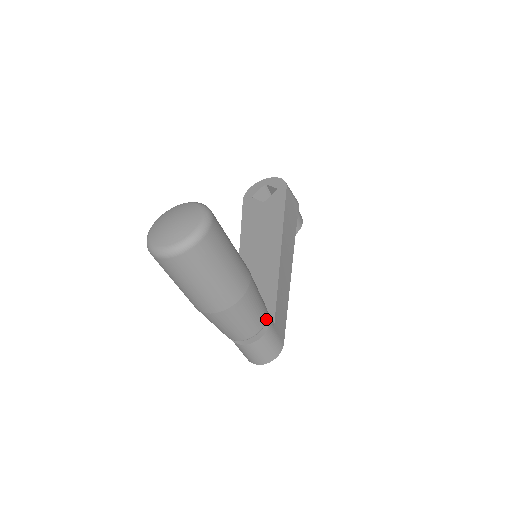
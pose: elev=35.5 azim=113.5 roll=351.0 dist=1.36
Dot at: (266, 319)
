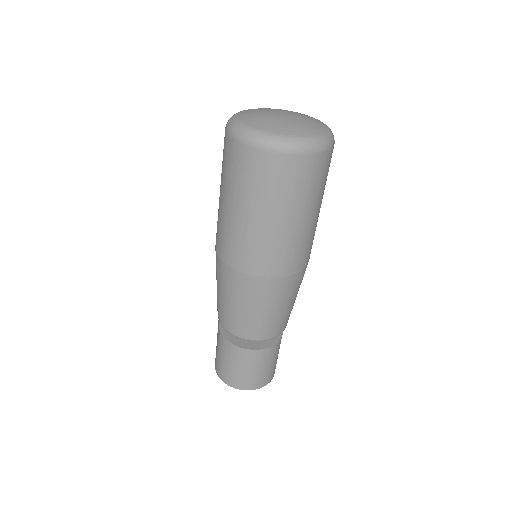
Dot at: occluded
